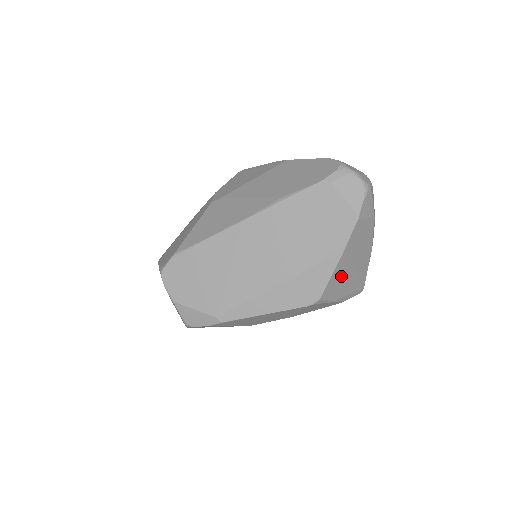
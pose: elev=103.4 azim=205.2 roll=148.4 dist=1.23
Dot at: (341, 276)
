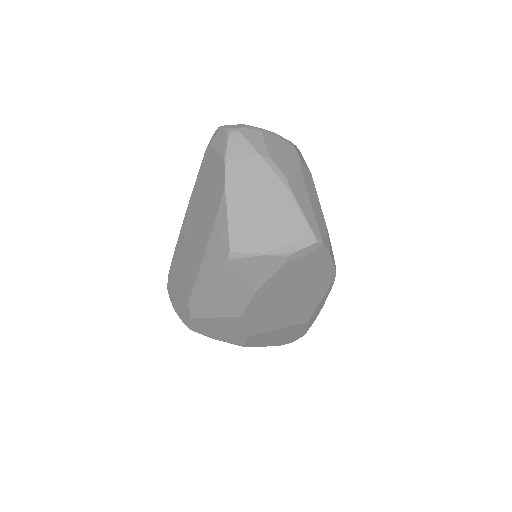
Dot at: (248, 223)
